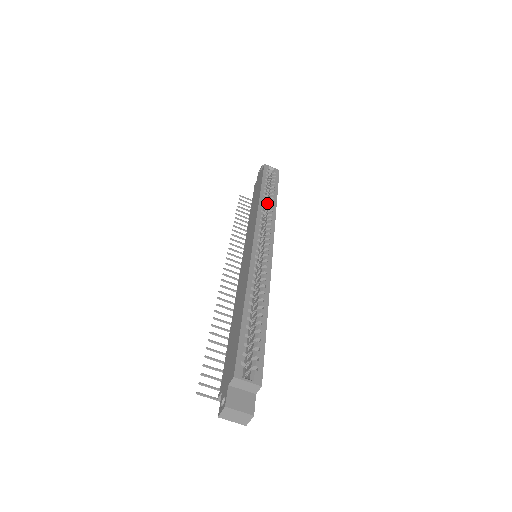
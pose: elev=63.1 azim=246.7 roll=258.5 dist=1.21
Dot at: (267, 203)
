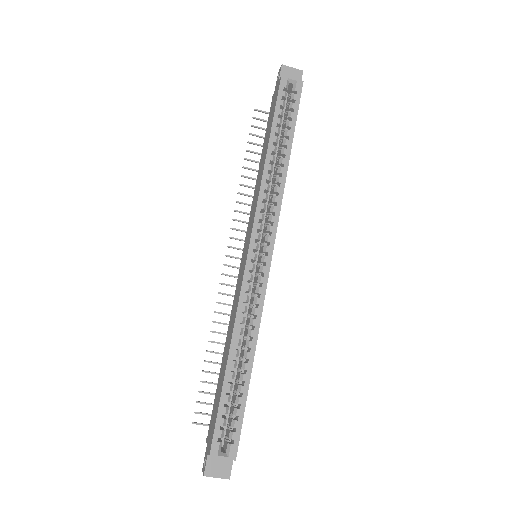
Dot at: occluded
